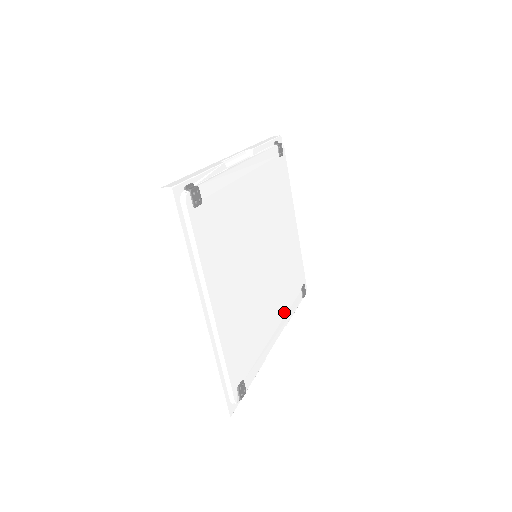
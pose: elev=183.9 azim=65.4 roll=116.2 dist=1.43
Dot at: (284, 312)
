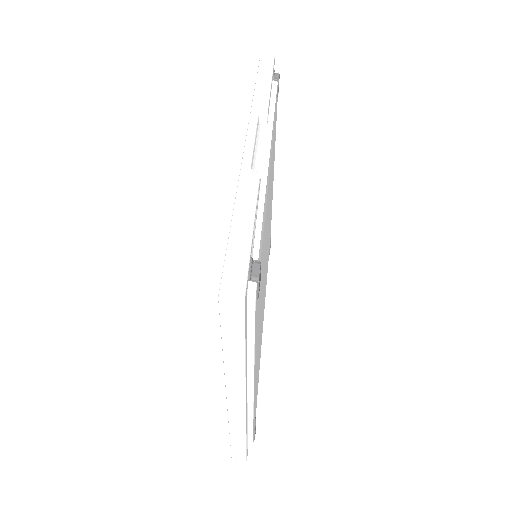
Dot at: occluded
